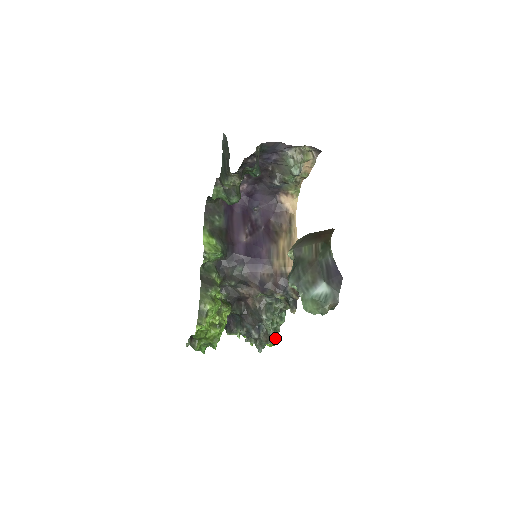
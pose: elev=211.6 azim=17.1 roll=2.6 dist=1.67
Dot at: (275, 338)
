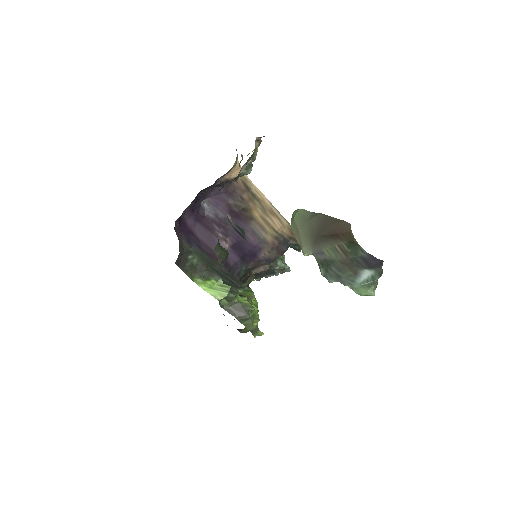
Dot at: occluded
